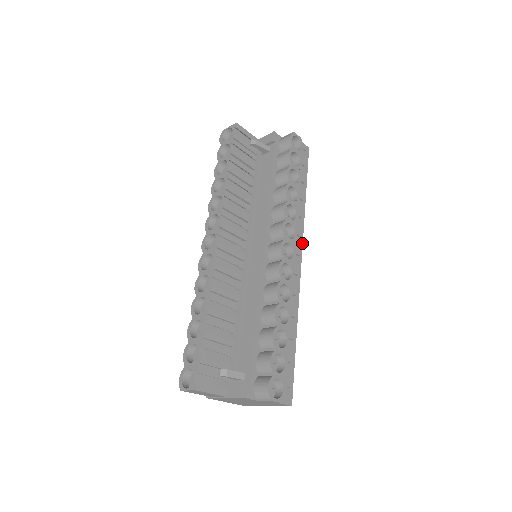
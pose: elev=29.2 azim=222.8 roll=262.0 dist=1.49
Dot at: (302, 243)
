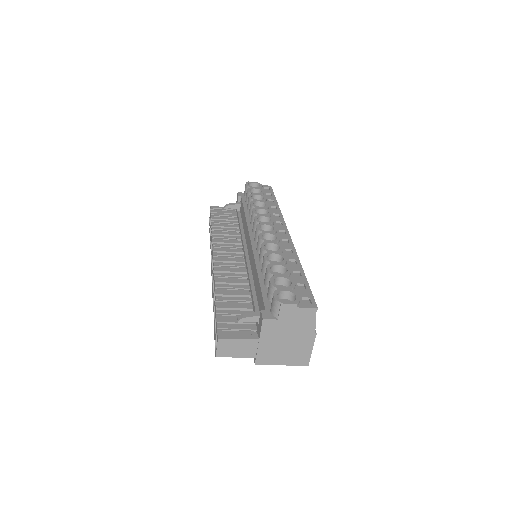
Dot at: (285, 224)
